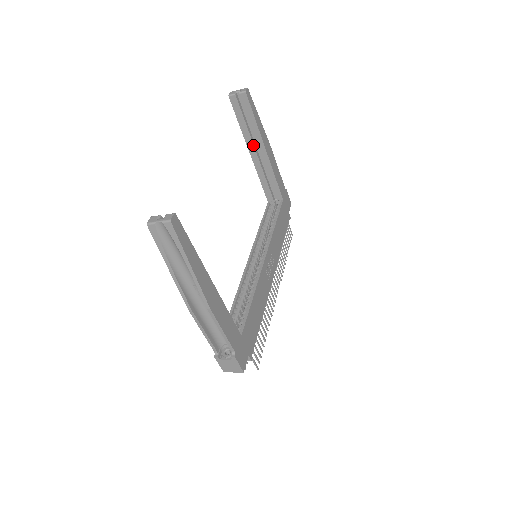
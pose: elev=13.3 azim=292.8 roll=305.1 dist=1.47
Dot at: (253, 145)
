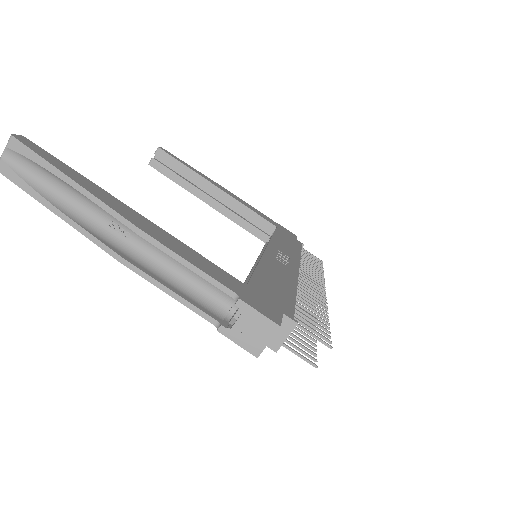
Dot at: (203, 193)
